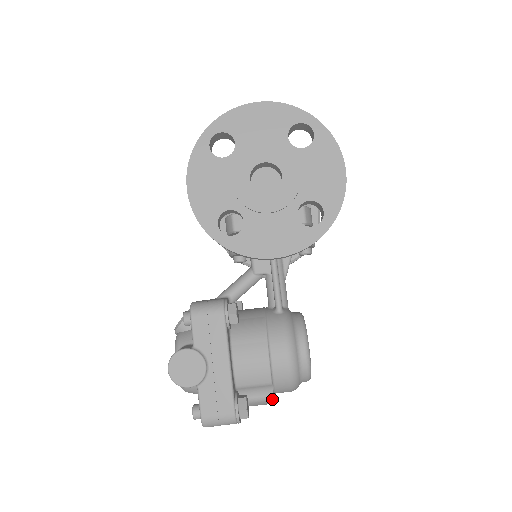
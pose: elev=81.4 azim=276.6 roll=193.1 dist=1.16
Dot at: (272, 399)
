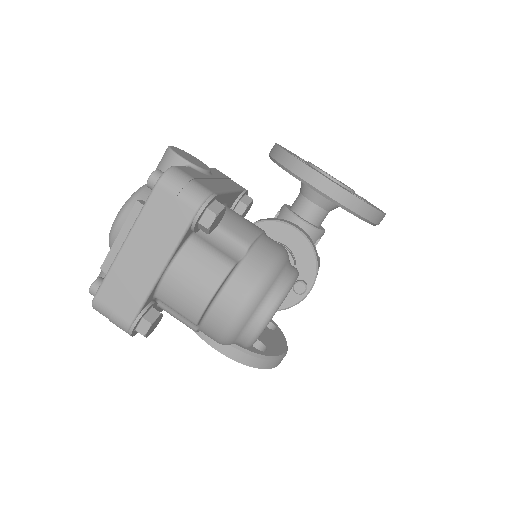
Dot at: (232, 265)
